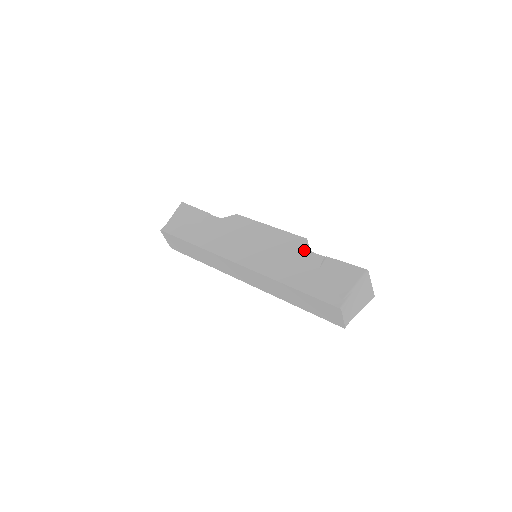
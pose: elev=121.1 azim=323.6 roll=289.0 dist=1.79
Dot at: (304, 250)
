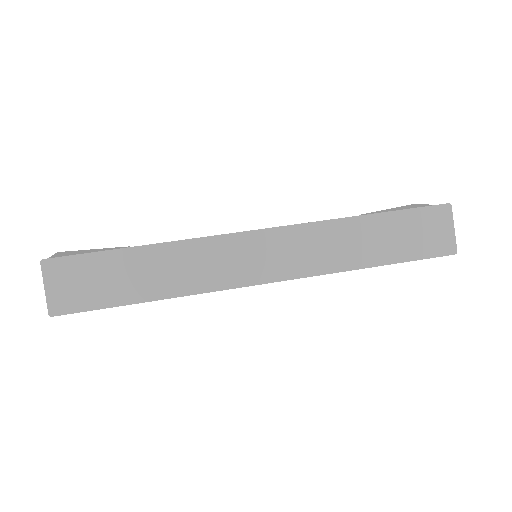
Dot at: occluded
